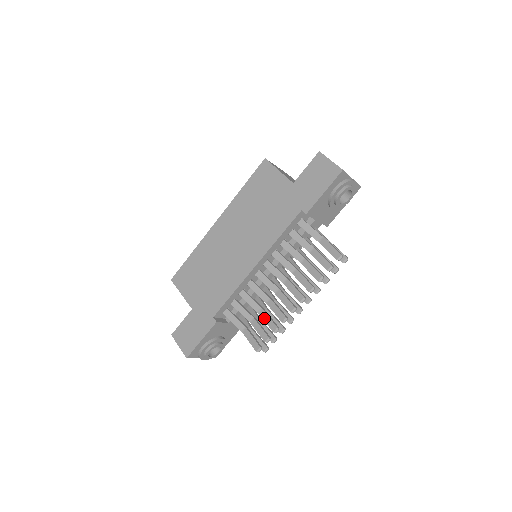
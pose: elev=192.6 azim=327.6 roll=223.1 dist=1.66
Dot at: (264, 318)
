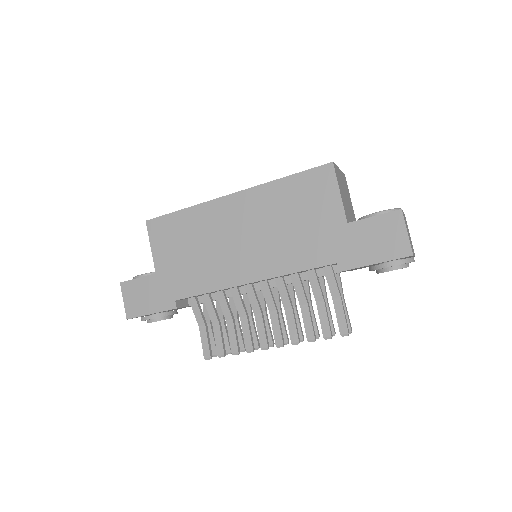
Dot at: (230, 332)
